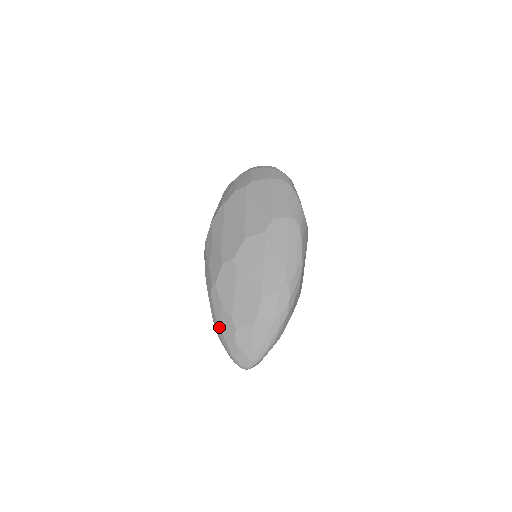
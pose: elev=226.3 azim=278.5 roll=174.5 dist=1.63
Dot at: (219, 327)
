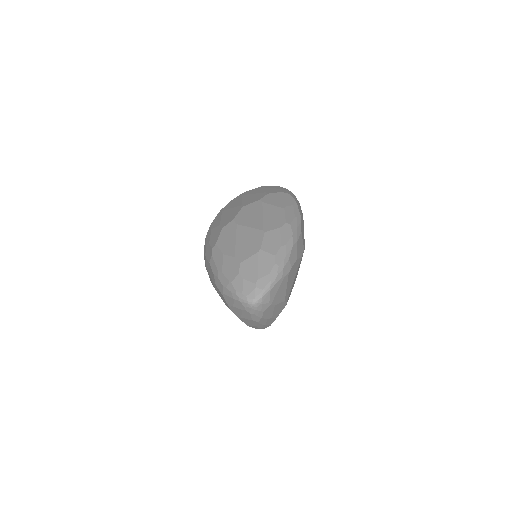
Dot at: (221, 274)
